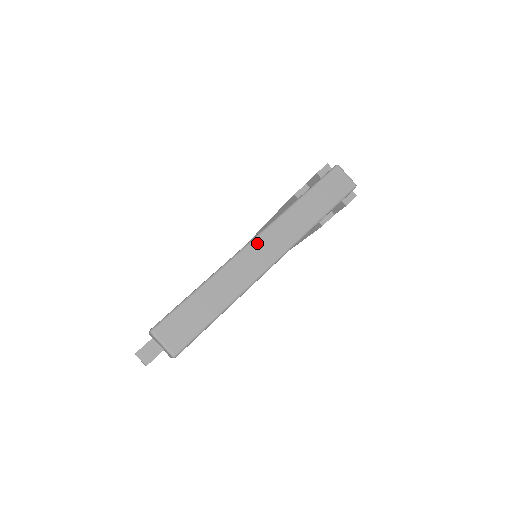
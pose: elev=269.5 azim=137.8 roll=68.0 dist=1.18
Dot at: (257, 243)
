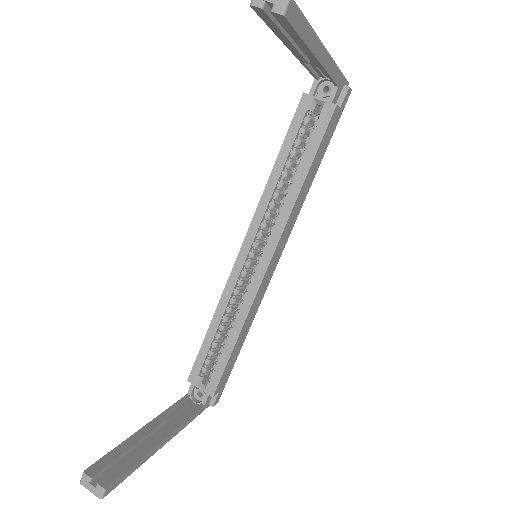
Dot at: occluded
